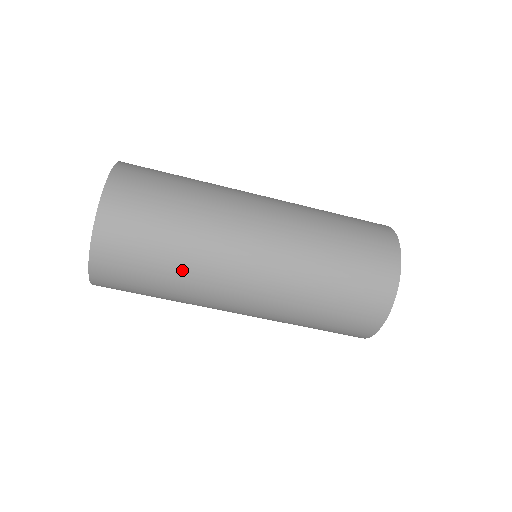
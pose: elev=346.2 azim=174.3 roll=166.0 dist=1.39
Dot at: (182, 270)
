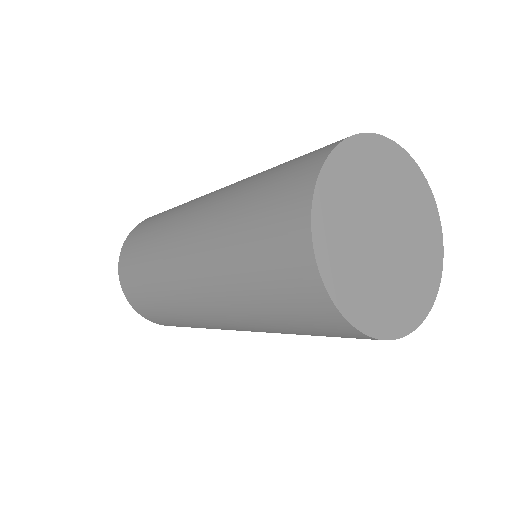
Dot at: (169, 310)
